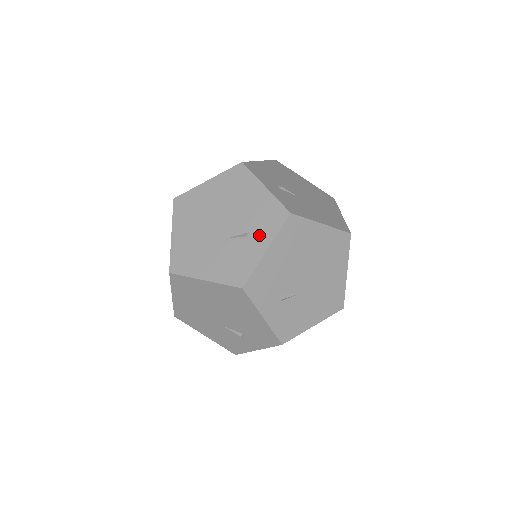
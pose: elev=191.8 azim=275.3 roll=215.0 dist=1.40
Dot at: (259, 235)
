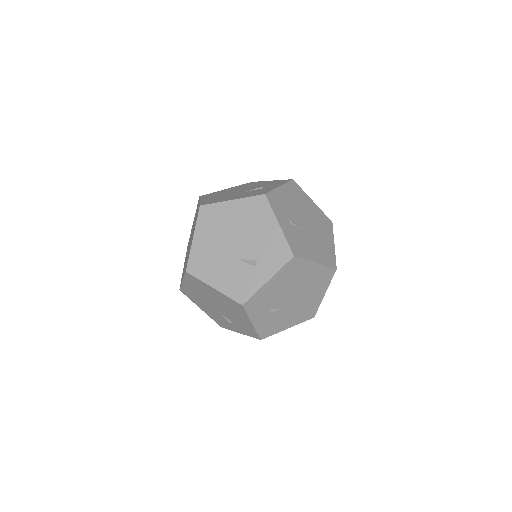
Dot at: (265, 266)
